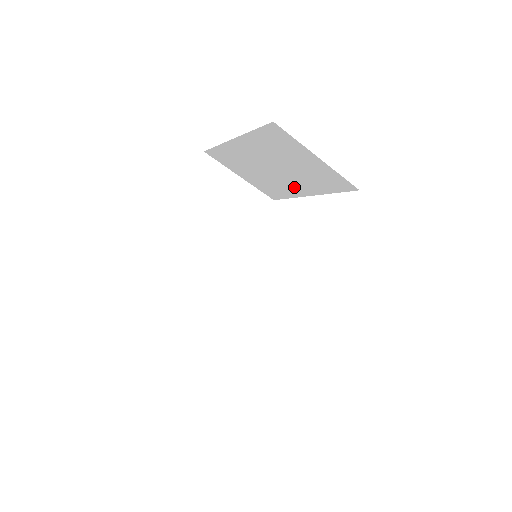
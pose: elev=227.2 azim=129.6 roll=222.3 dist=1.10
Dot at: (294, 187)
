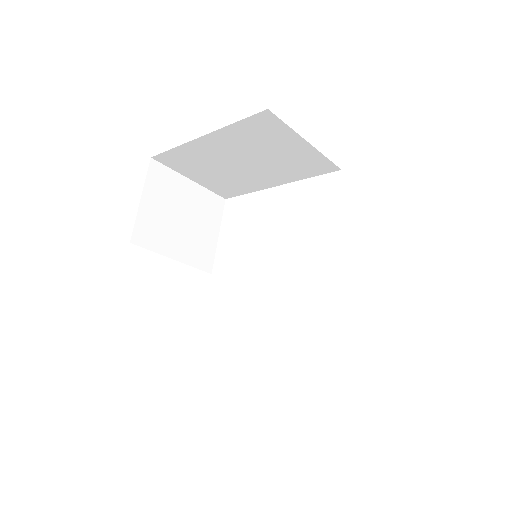
Dot at: (260, 180)
